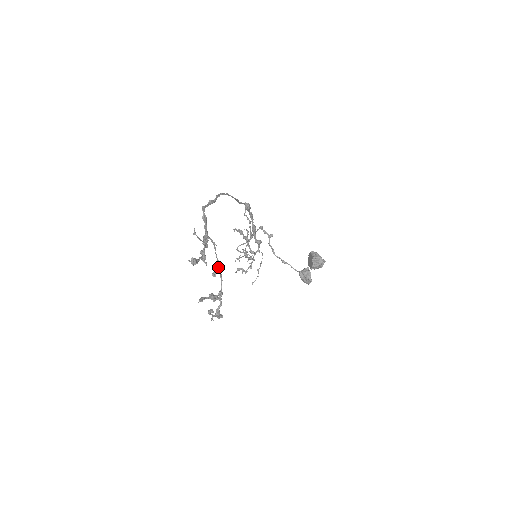
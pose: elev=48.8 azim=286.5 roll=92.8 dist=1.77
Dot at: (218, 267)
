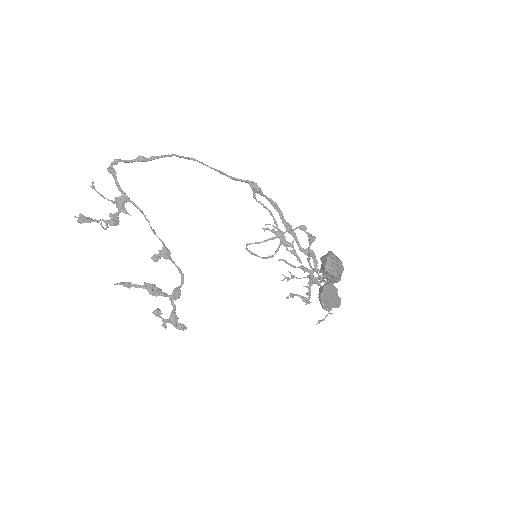
Dot at: (163, 250)
